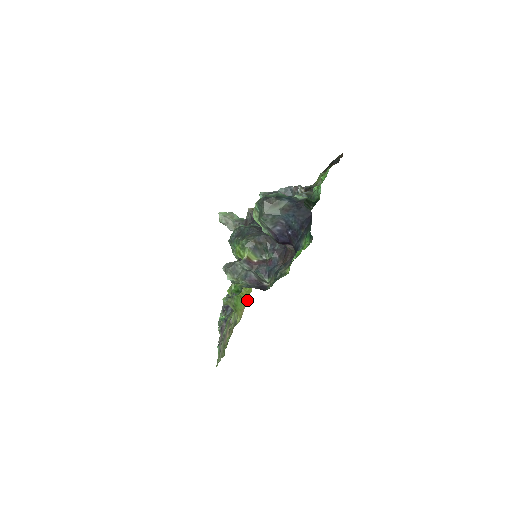
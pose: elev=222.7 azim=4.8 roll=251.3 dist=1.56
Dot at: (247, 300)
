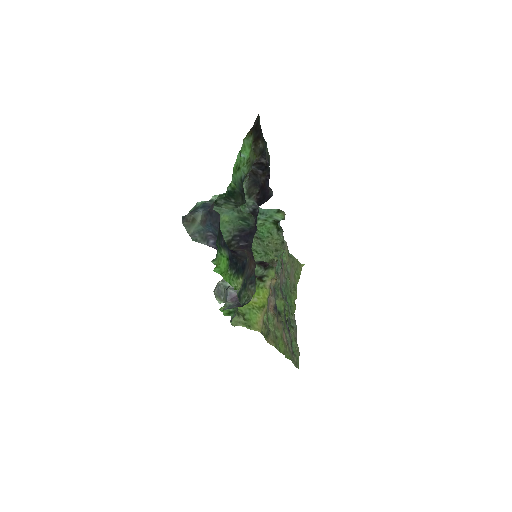
Dot at: (264, 307)
